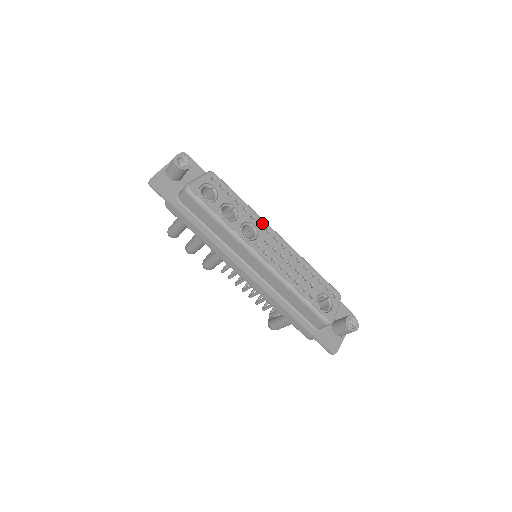
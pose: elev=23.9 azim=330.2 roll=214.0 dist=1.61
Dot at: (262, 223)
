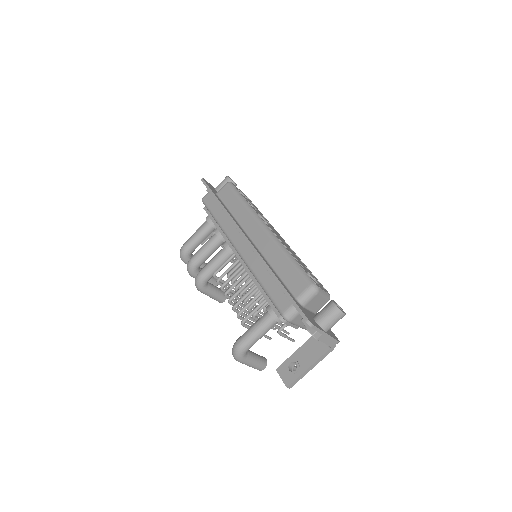
Dot at: (274, 229)
